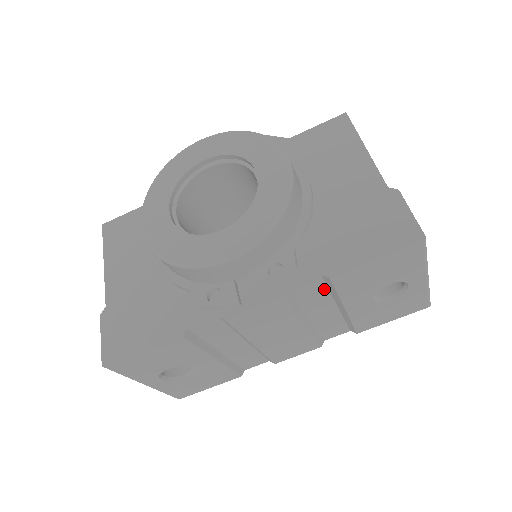
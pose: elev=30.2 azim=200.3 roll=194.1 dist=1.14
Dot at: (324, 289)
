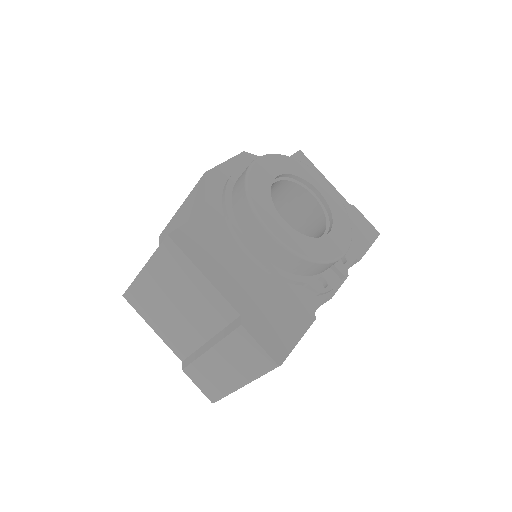
Dot at: occluded
